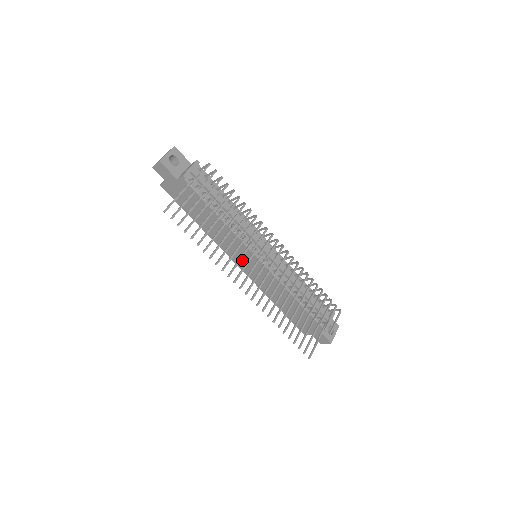
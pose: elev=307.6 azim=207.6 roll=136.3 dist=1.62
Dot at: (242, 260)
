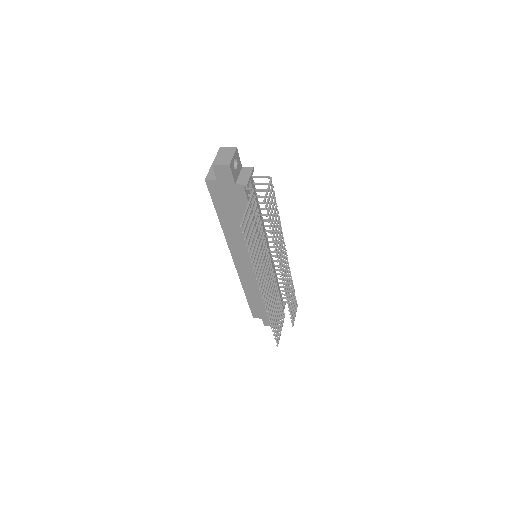
Dot at: (244, 258)
